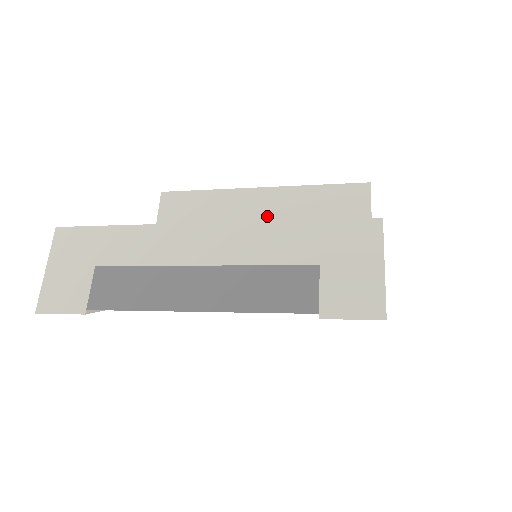
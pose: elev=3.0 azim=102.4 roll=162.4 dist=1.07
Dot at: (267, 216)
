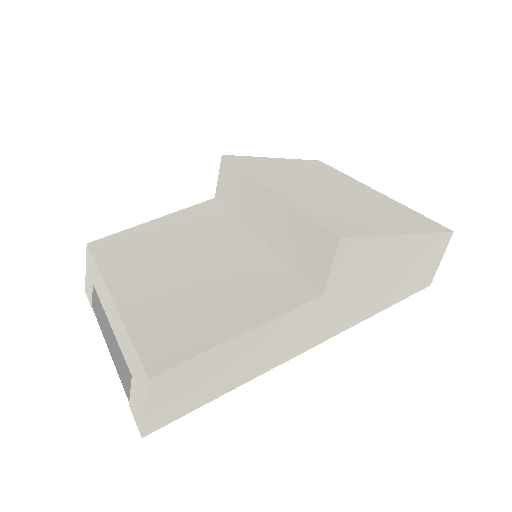
Dot at: (267, 223)
